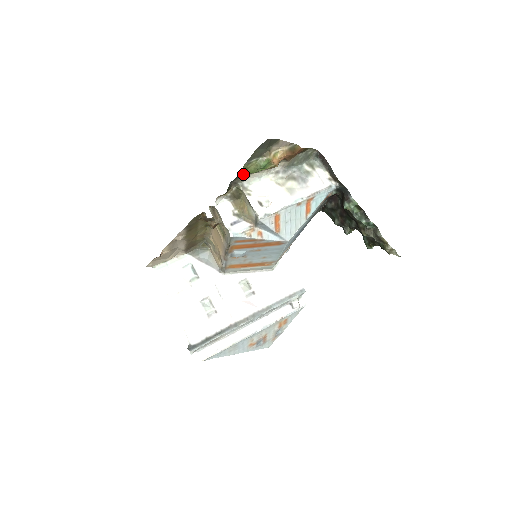
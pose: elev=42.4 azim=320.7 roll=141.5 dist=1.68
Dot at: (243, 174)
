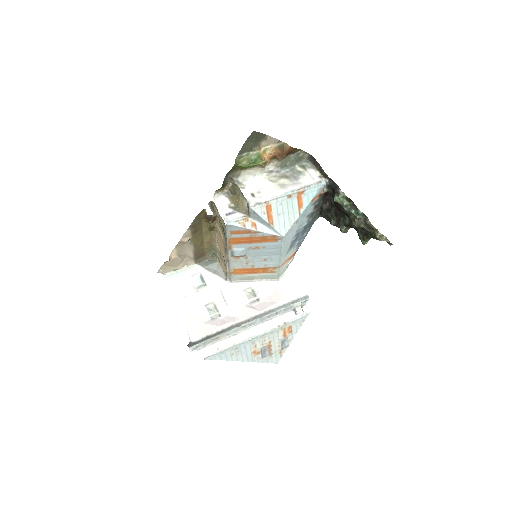
Dot at: (236, 168)
